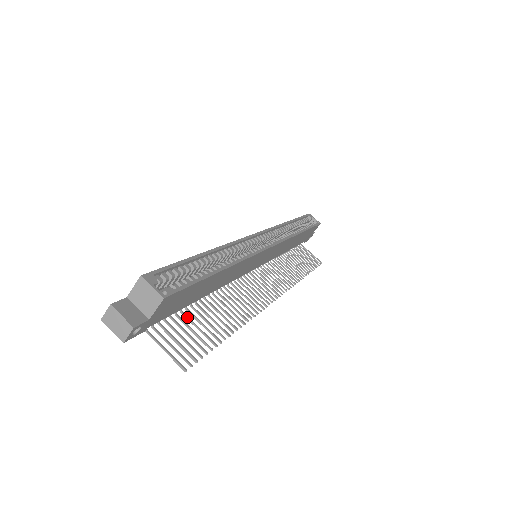
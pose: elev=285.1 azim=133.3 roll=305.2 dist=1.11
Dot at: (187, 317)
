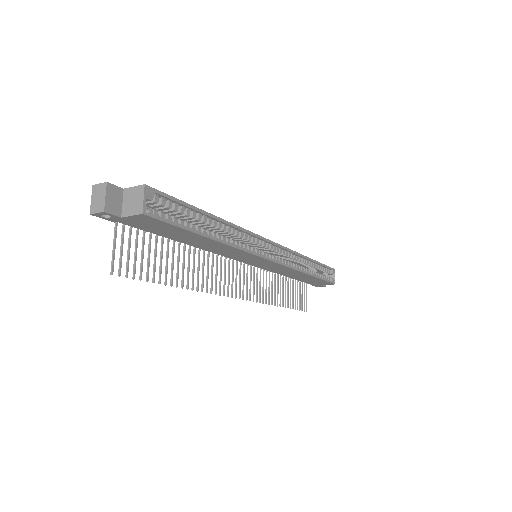
Dot at: (156, 244)
